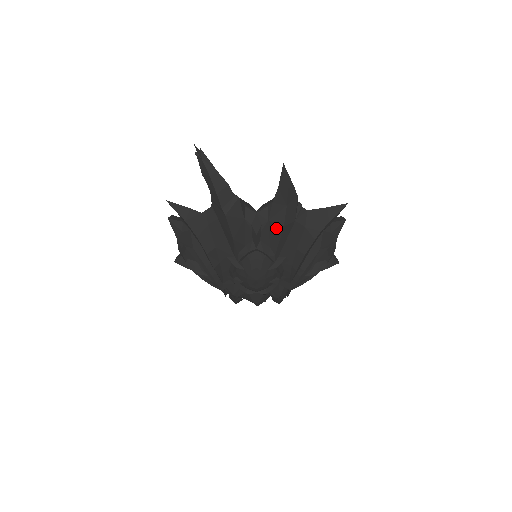
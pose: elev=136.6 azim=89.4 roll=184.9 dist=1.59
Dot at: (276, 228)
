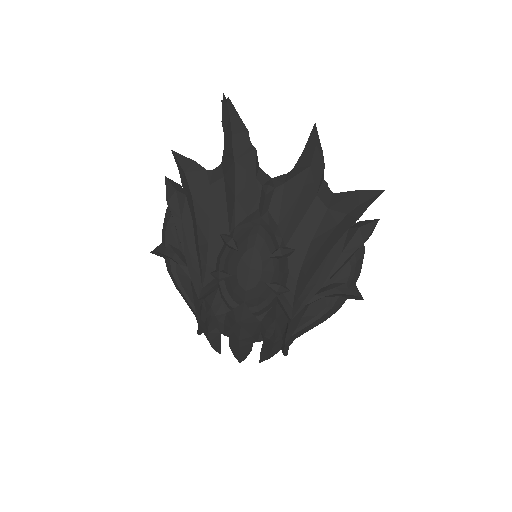
Dot at: (292, 194)
